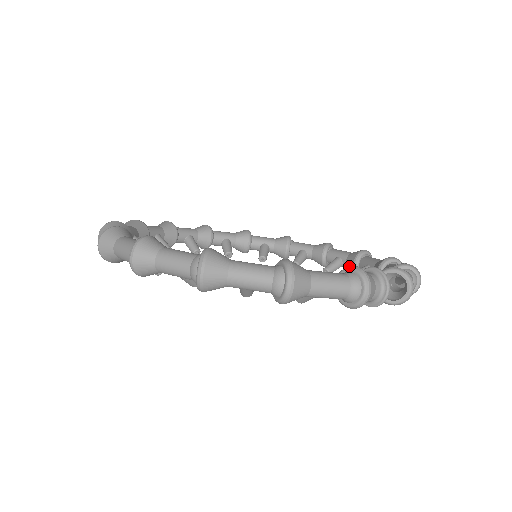
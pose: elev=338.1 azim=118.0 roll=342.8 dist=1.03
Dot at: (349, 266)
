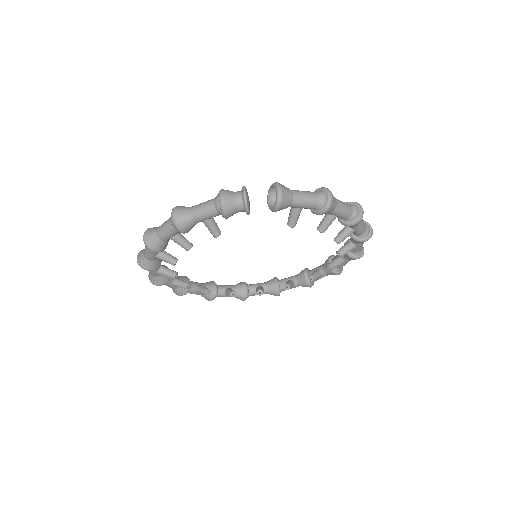
Dot at: occluded
